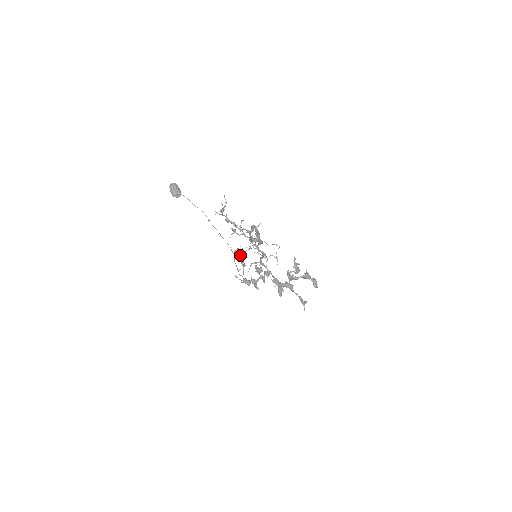
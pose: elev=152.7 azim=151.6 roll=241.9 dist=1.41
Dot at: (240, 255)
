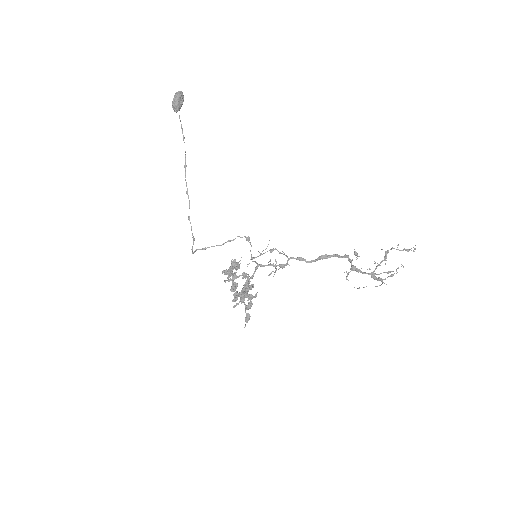
Dot at: occluded
